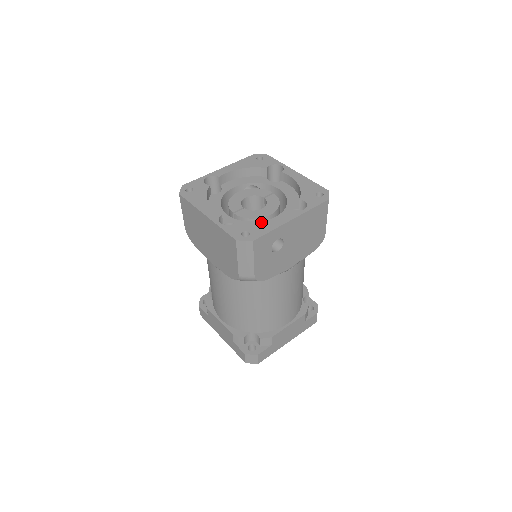
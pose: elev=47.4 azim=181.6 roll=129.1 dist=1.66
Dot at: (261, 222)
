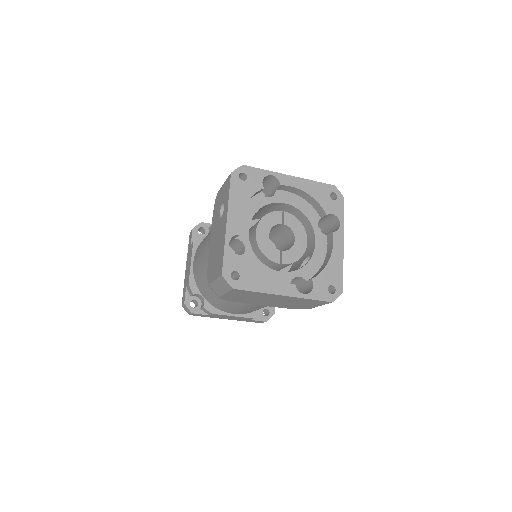
Dot at: (329, 267)
